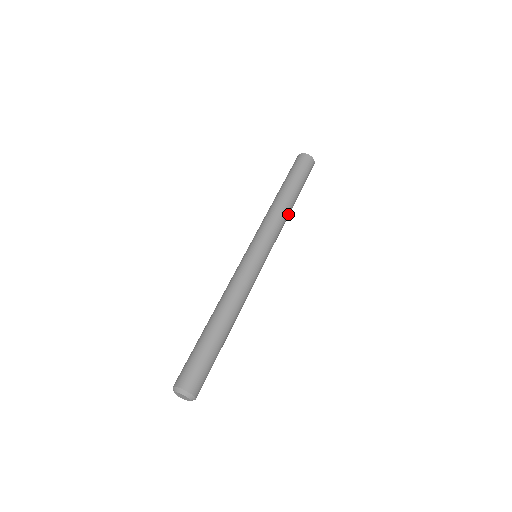
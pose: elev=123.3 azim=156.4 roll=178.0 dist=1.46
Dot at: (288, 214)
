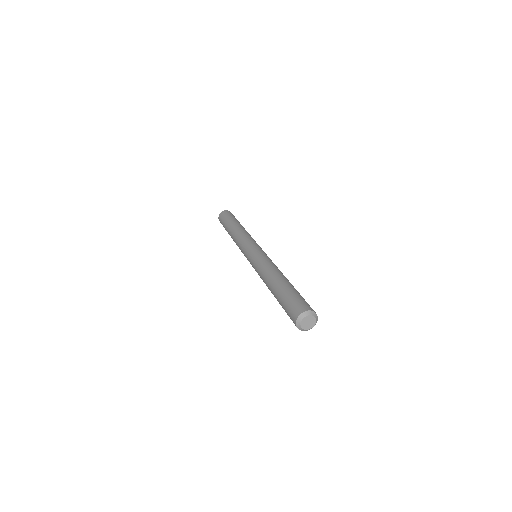
Dot at: (244, 230)
